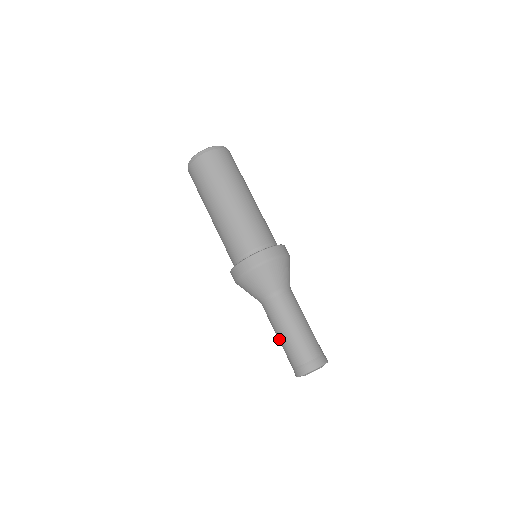
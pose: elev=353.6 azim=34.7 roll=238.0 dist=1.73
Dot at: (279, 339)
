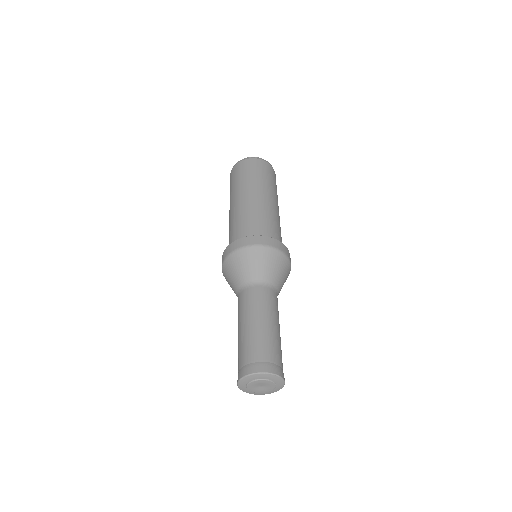
Dot at: occluded
